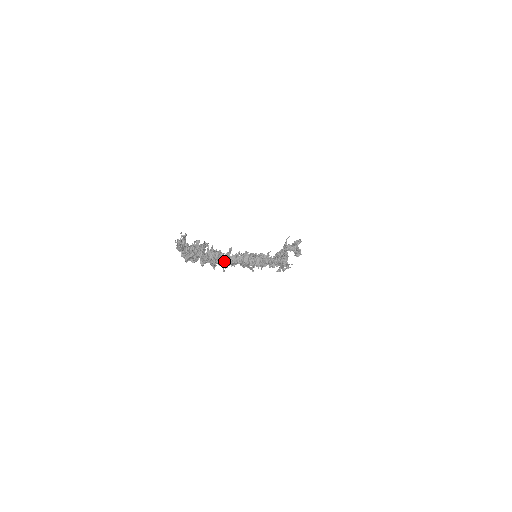
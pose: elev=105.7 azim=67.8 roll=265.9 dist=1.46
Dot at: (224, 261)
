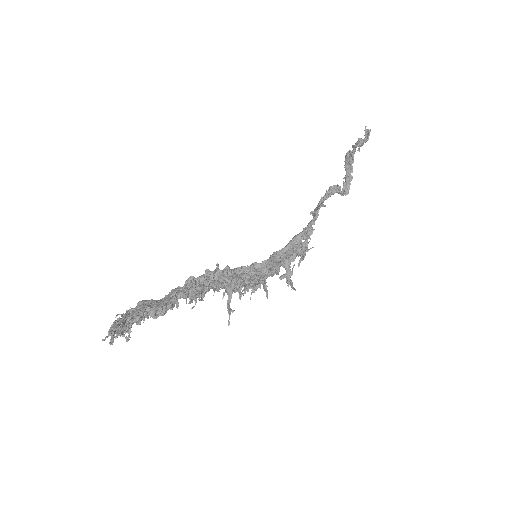
Dot at: (194, 300)
